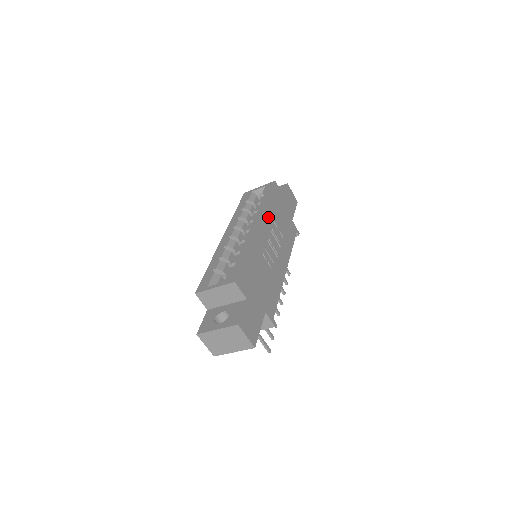
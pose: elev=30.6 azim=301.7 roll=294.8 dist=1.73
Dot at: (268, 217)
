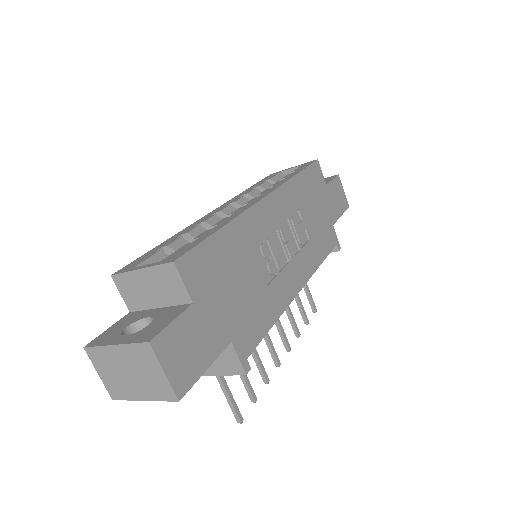
Dot at: (289, 198)
